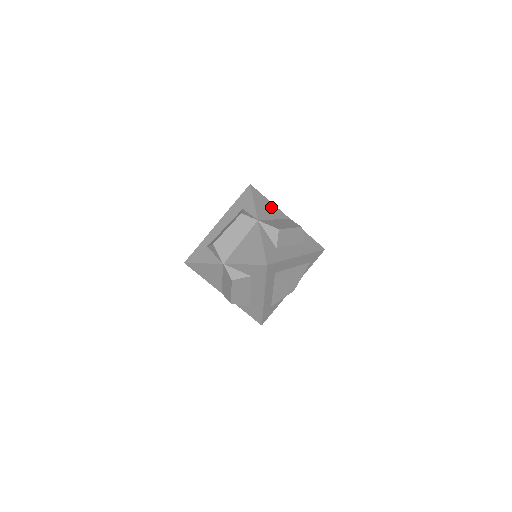
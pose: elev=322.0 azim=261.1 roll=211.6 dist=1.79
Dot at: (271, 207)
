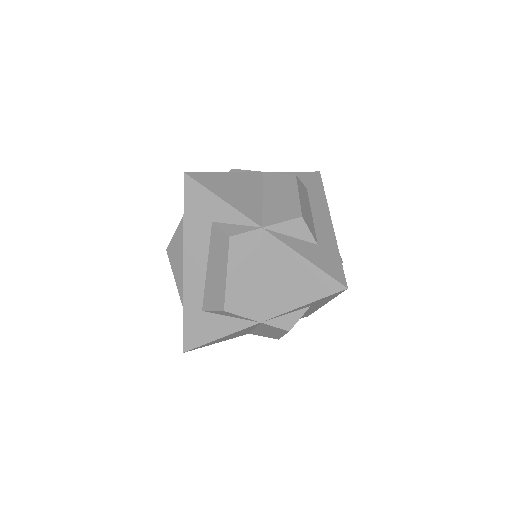
Dot at: (237, 181)
